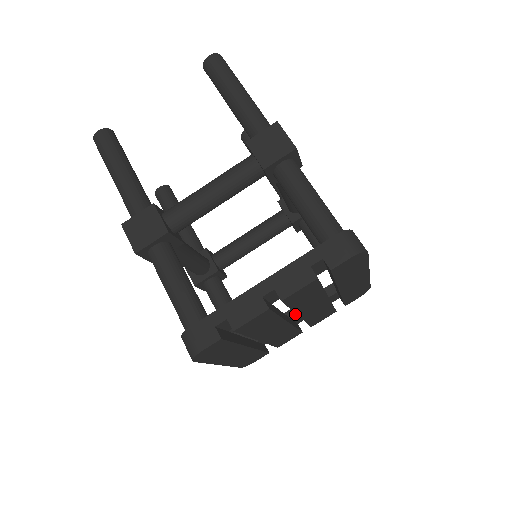
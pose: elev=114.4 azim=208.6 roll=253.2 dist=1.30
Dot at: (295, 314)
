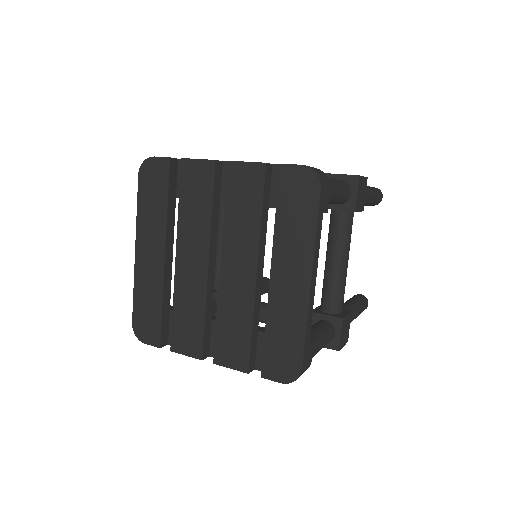
Dot at: occluded
